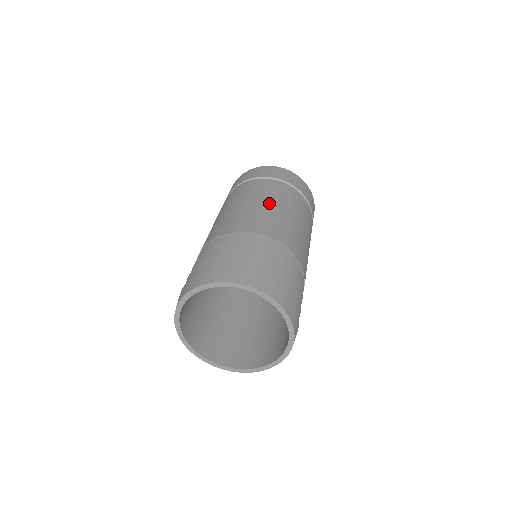
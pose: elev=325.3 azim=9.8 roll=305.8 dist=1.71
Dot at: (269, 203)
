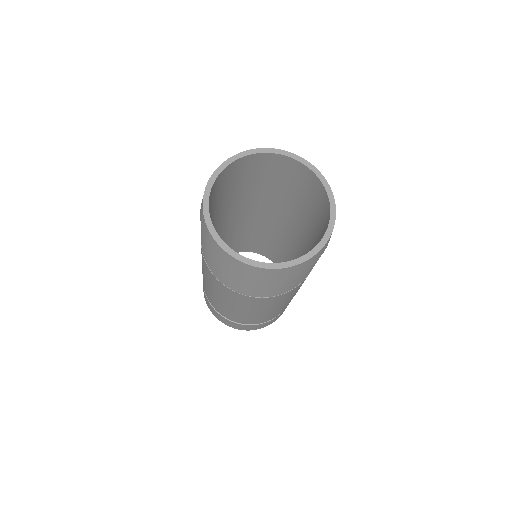
Dot at: occluded
